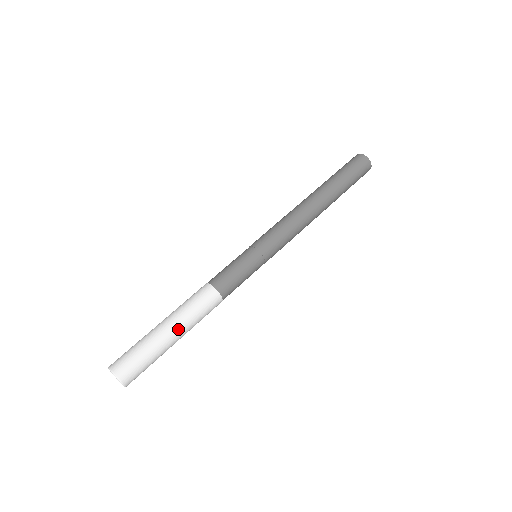
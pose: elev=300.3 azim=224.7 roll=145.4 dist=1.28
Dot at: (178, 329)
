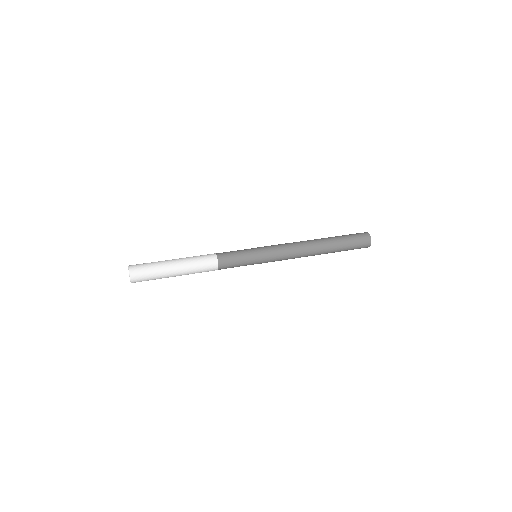
Dot at: (179, 259)
